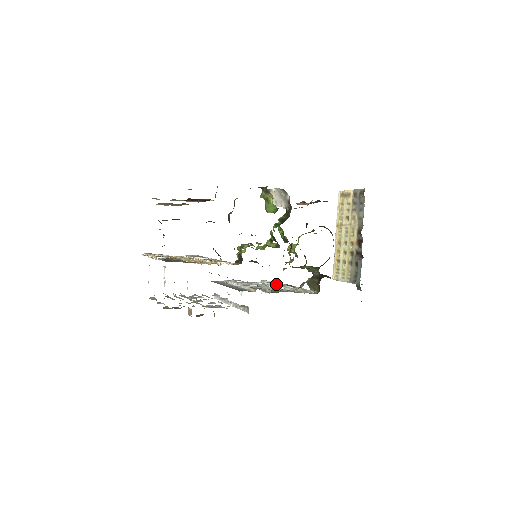
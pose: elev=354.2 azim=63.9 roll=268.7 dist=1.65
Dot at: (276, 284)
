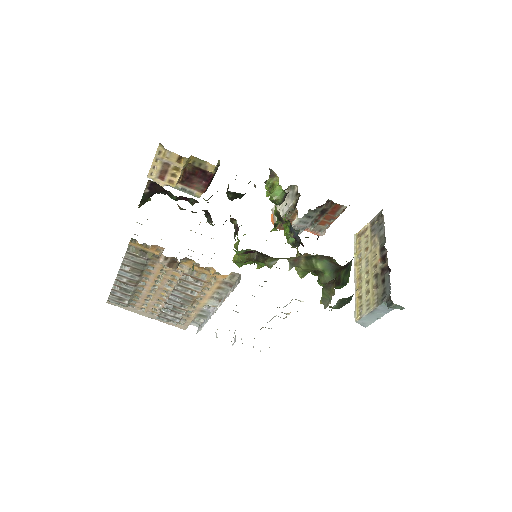
Dot at: occluded
